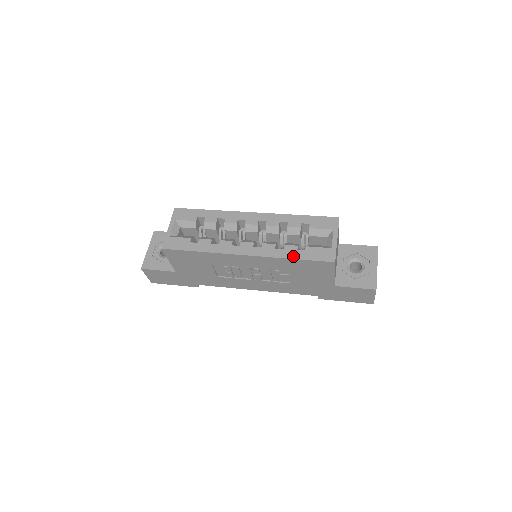
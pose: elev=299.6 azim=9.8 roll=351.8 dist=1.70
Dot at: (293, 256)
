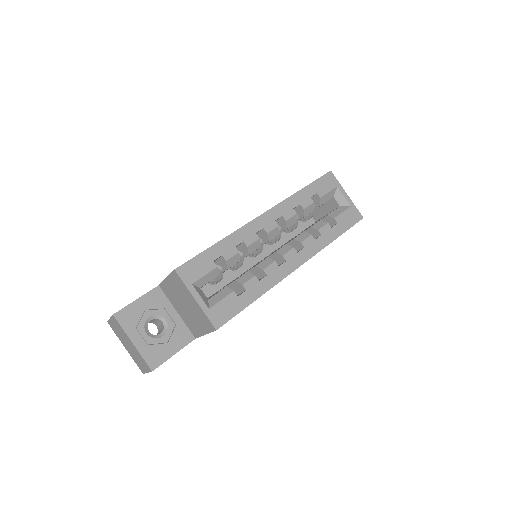
Dot at: (334, 236)
